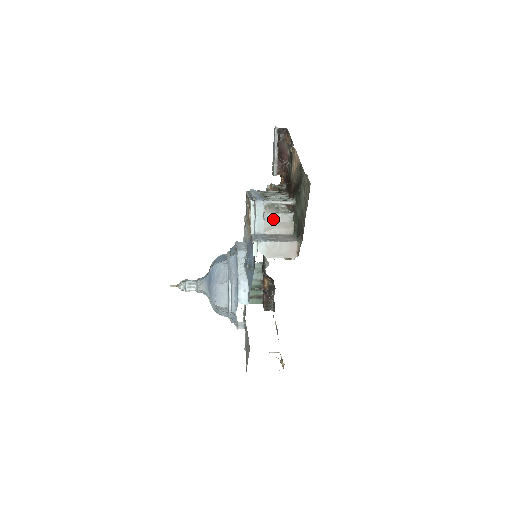
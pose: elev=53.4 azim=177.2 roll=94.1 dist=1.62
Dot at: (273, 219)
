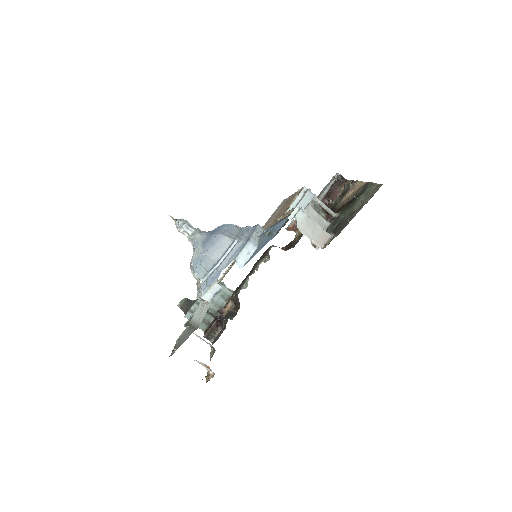
Dot at: (312, 215)
